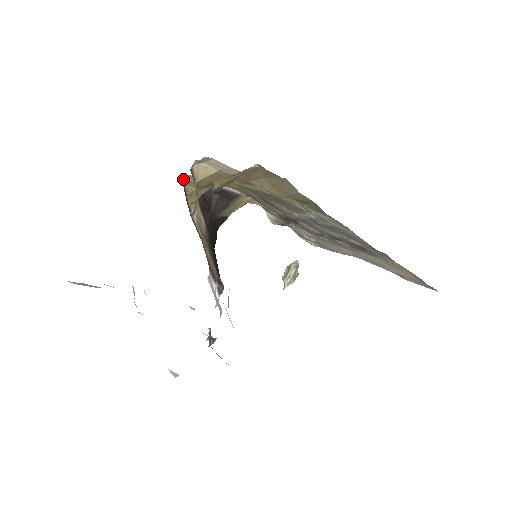
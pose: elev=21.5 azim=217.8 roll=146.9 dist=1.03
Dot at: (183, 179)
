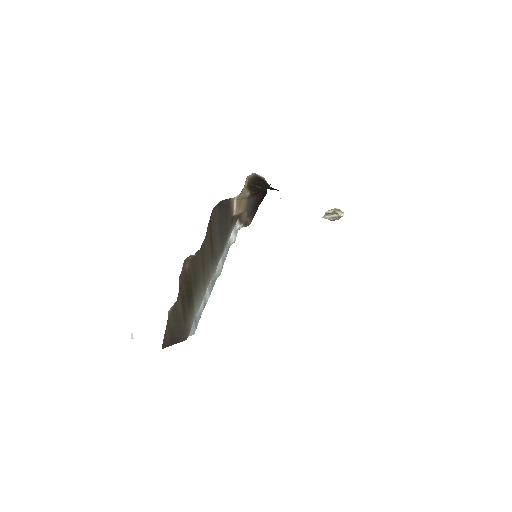
Dot at: occluded
